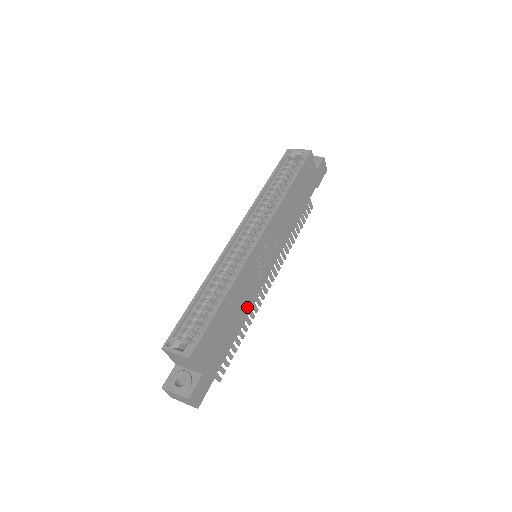
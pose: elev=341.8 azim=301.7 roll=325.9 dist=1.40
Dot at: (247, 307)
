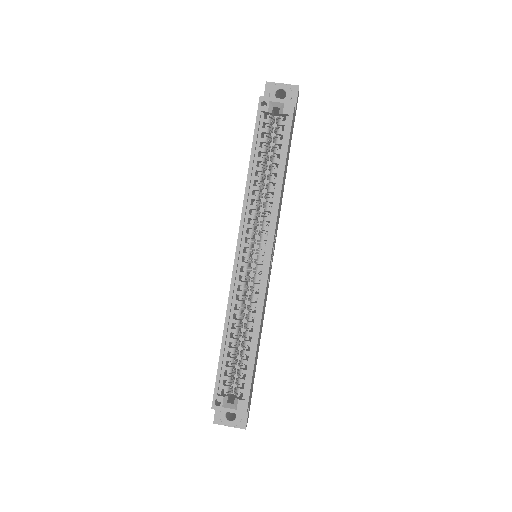
Dot at: (263, 317)
